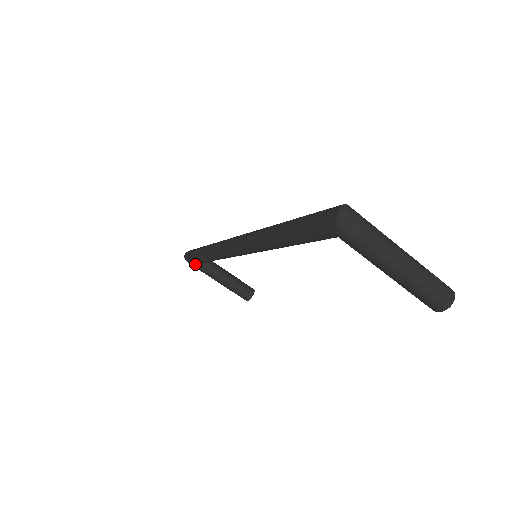
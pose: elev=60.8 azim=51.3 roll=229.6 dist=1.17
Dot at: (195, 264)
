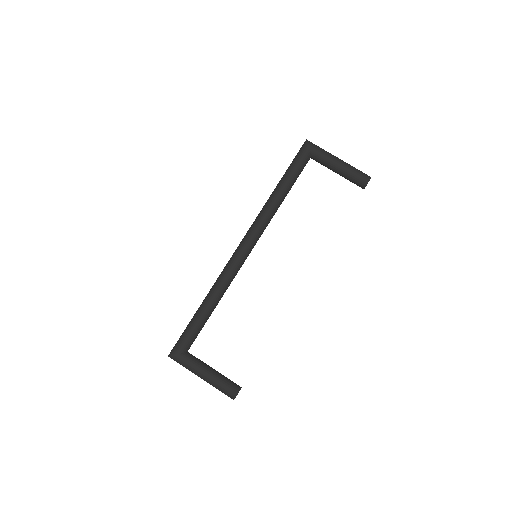
Dot at: (182, 353)
